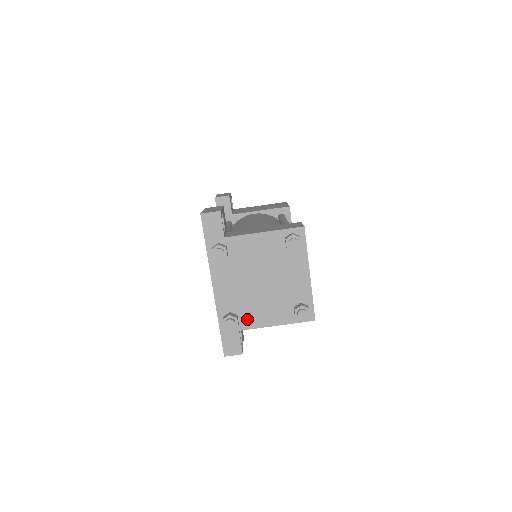
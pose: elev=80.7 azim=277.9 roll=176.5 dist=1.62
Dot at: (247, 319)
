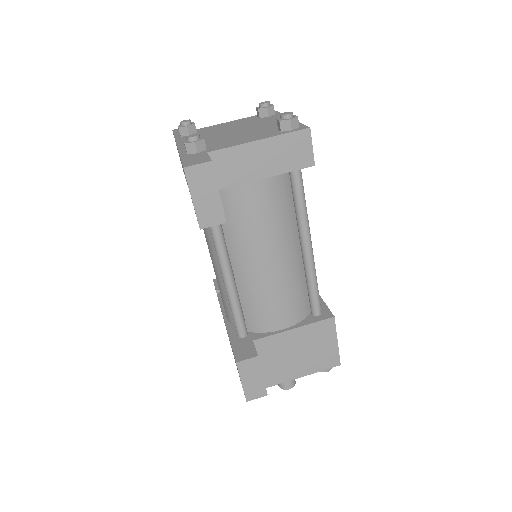
Dot at: (218, 146)
